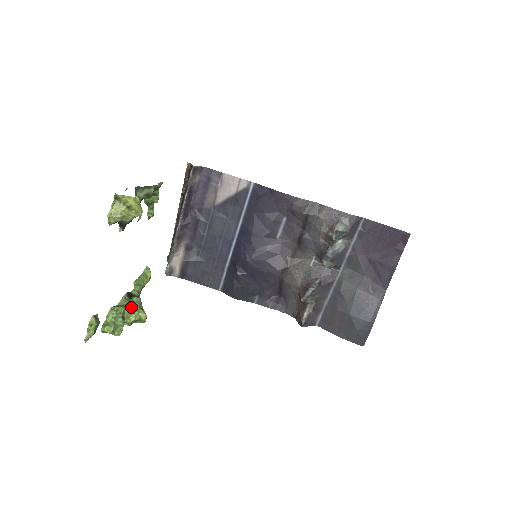
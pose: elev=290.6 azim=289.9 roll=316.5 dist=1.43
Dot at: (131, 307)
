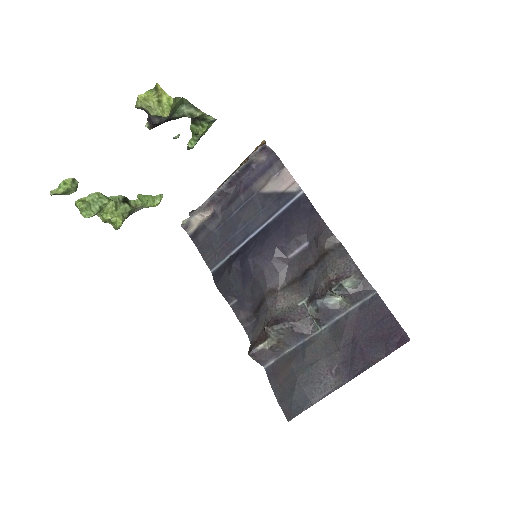
Dot at: (116, 207)
